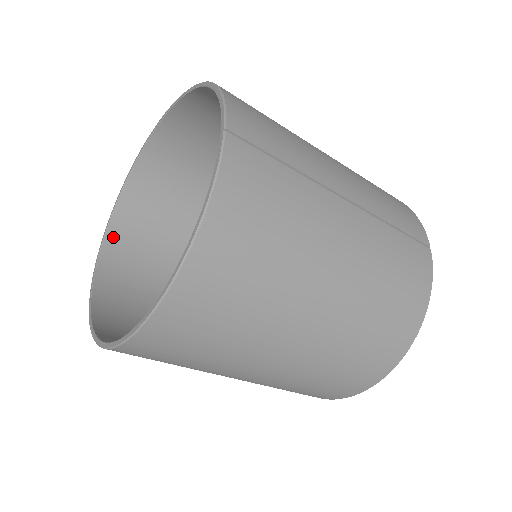
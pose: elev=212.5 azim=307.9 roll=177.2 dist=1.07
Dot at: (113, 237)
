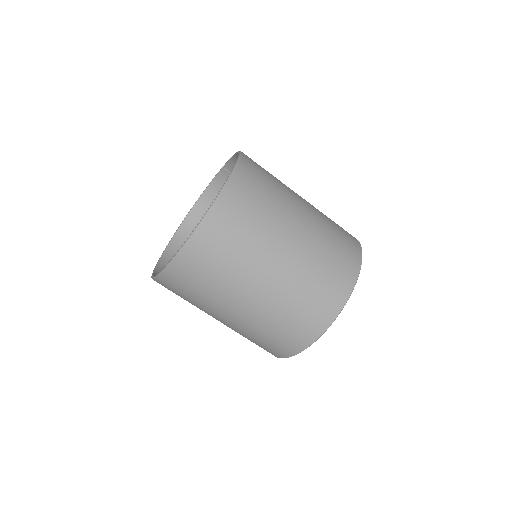
Dot at: occluded
